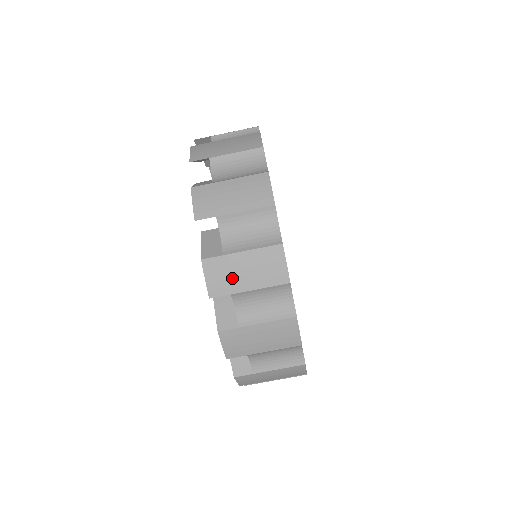
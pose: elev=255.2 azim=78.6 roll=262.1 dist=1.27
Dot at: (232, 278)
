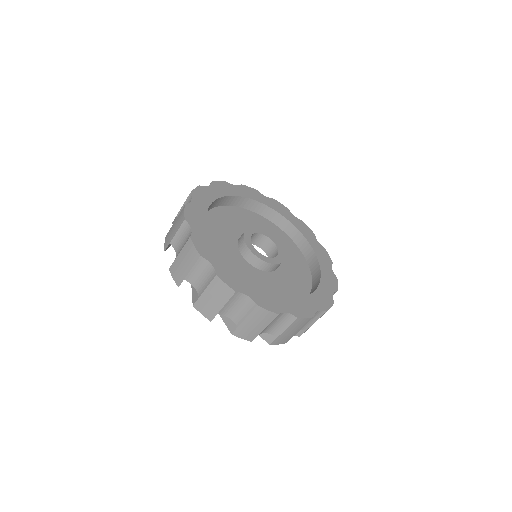
Dot at: (252, 331)
